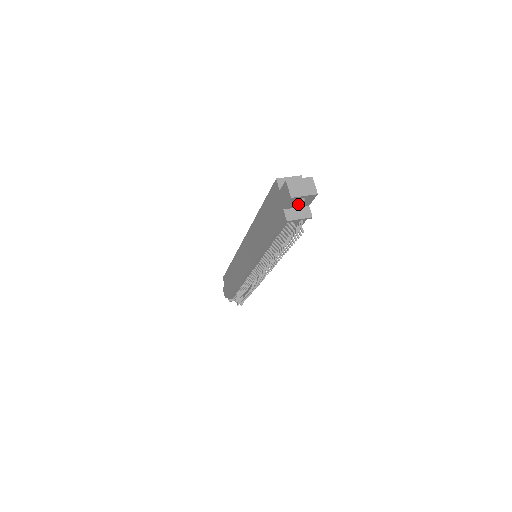
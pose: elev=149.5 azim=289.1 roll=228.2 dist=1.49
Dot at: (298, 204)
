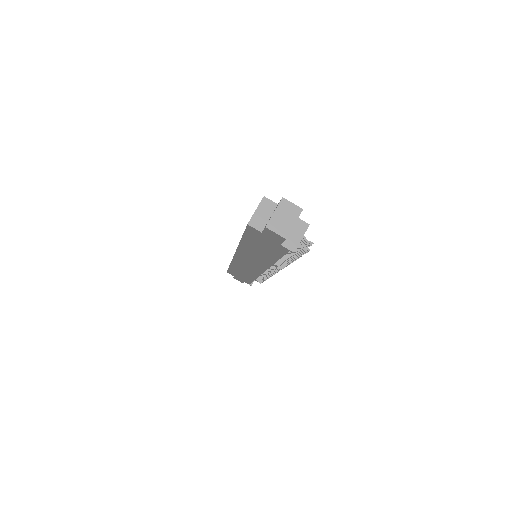
Dot at: occluded
